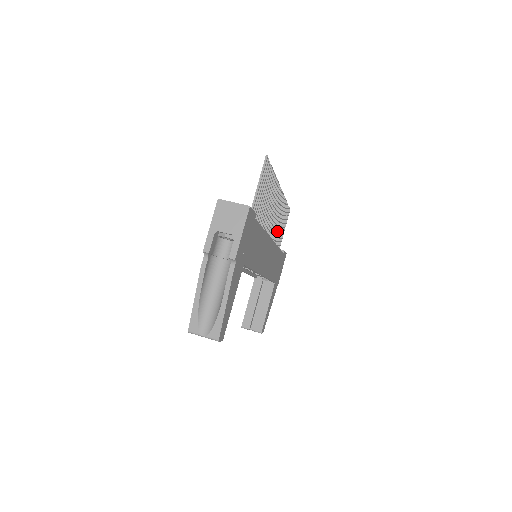
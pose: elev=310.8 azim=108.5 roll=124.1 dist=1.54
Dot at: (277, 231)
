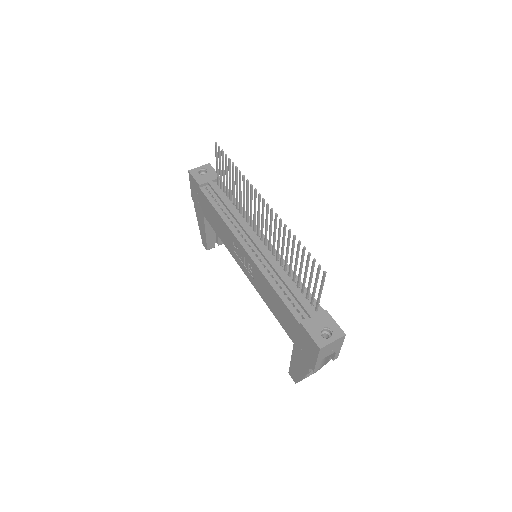
Dot at: (237, 197)
